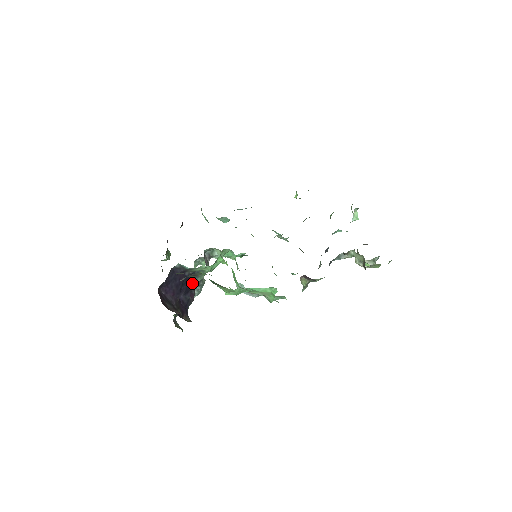
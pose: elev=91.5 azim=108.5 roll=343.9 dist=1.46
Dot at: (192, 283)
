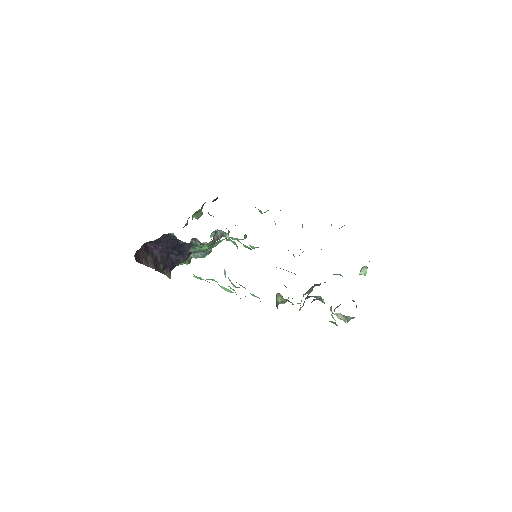
Dot at: (186, 250)
